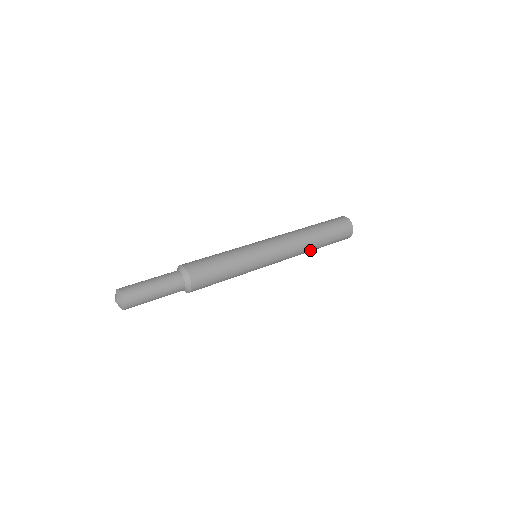
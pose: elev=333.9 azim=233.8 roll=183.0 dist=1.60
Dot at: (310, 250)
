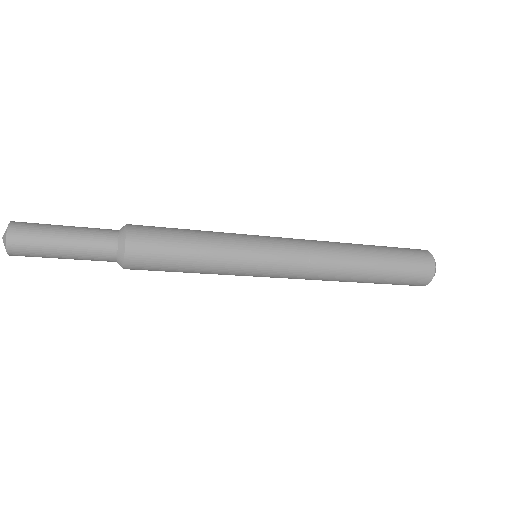
Dot at: (349, 279)
